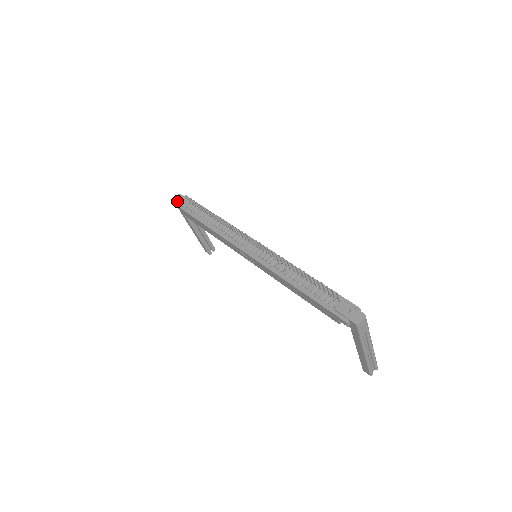
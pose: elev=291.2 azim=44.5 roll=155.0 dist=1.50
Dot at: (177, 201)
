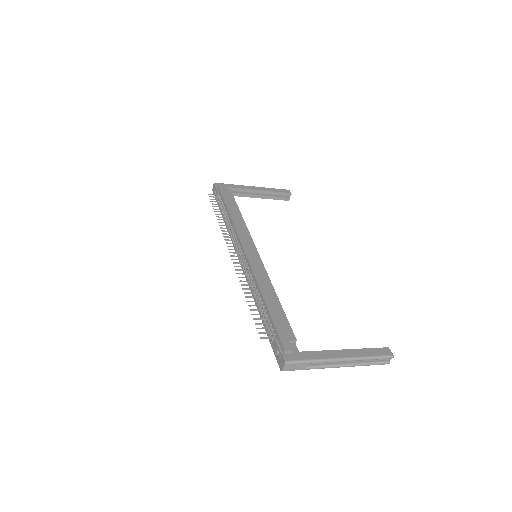
Dot at: (213, 193)
